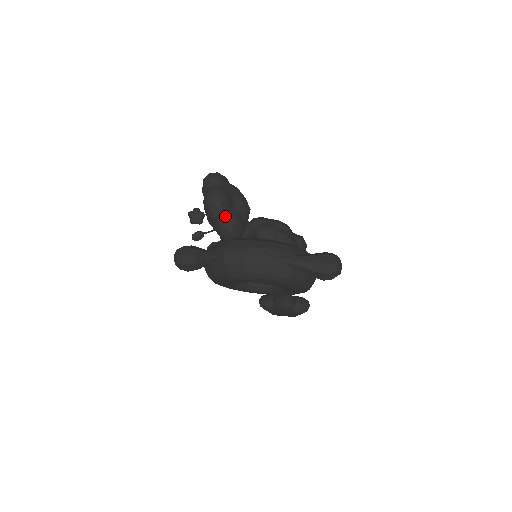
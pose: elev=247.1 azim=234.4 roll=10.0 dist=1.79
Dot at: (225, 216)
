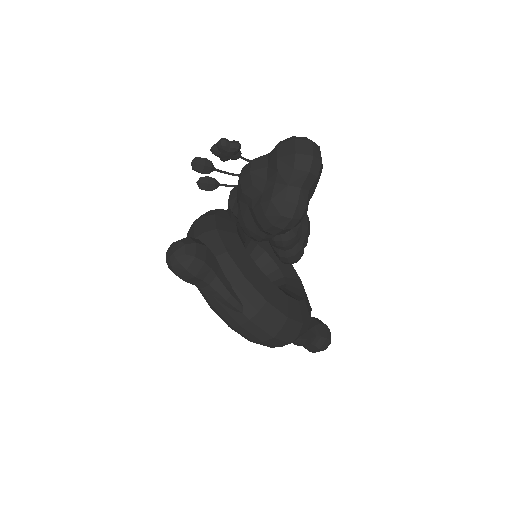
Dot at: occluded
